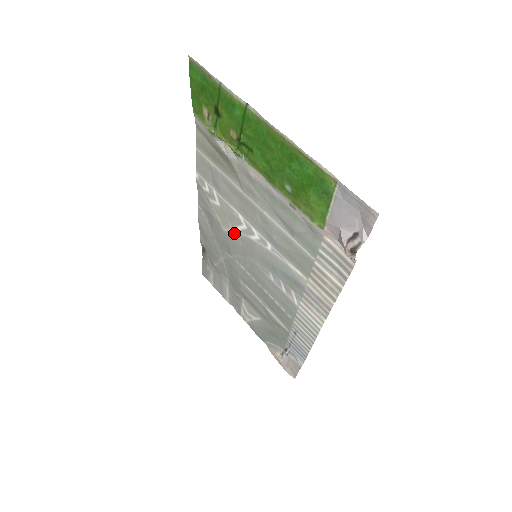
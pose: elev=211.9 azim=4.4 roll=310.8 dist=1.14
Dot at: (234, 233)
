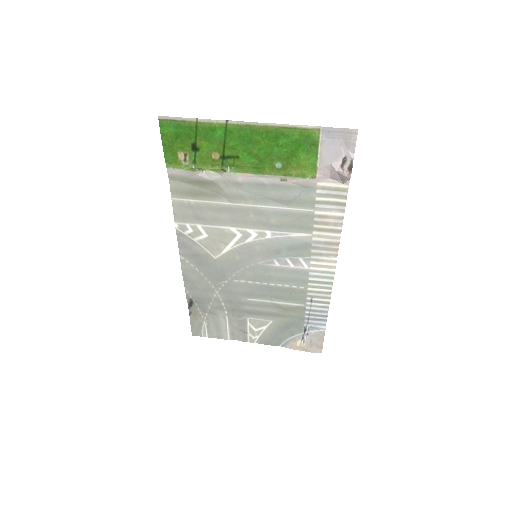
Dot at: (228, 252)
